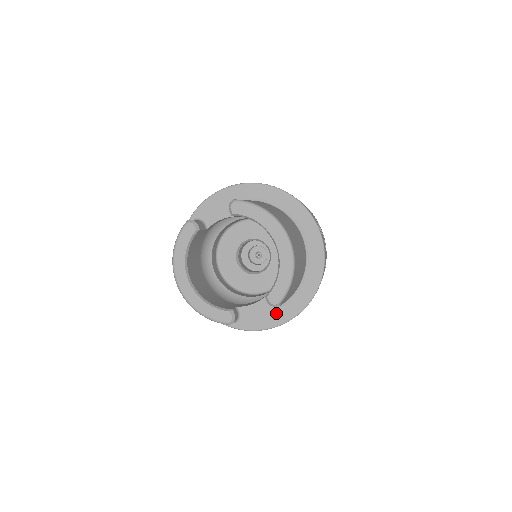
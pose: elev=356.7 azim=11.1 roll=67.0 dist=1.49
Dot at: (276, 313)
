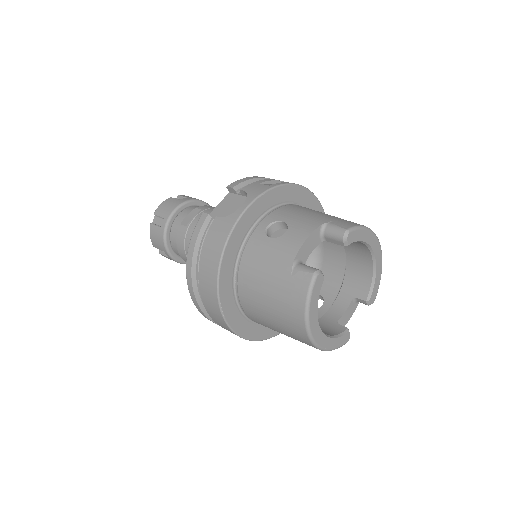
Dot at: occluded
